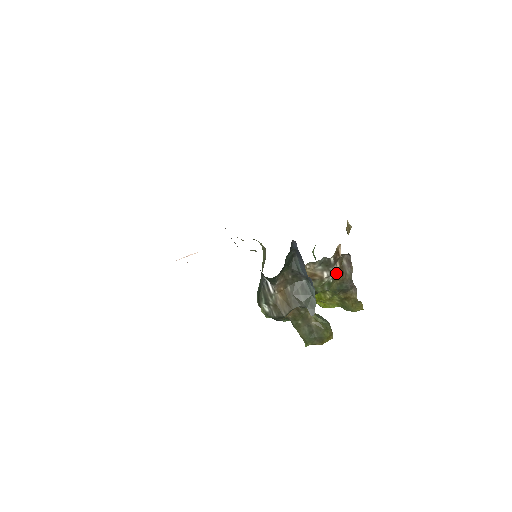
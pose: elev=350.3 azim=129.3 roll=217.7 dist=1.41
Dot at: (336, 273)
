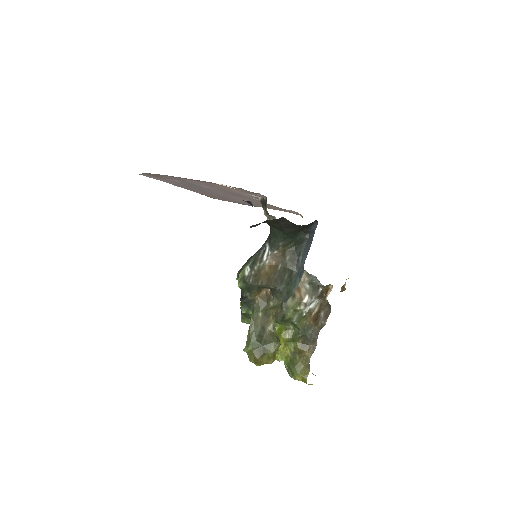
Dot at: (312, 312)
